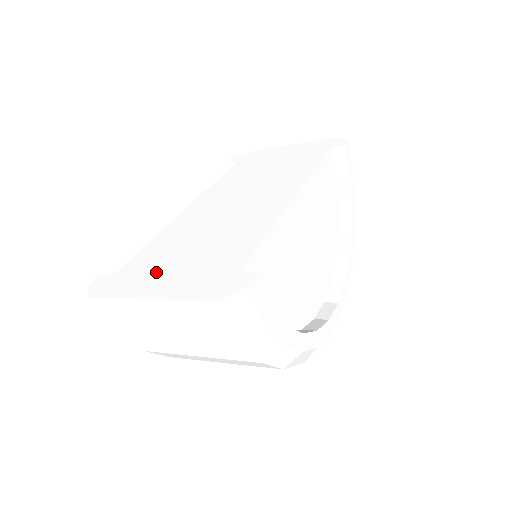
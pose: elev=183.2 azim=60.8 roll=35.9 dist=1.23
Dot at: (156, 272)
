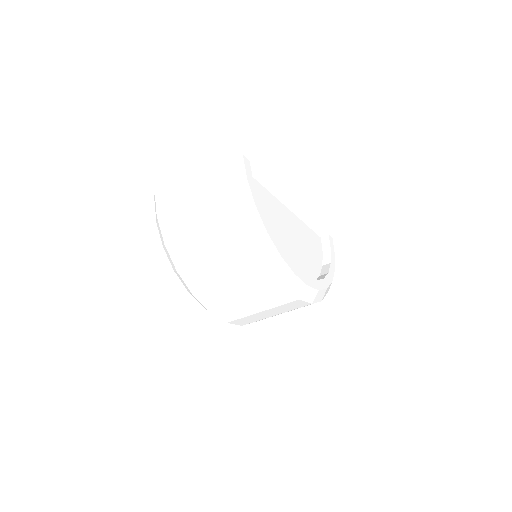
Dot at: occluded
